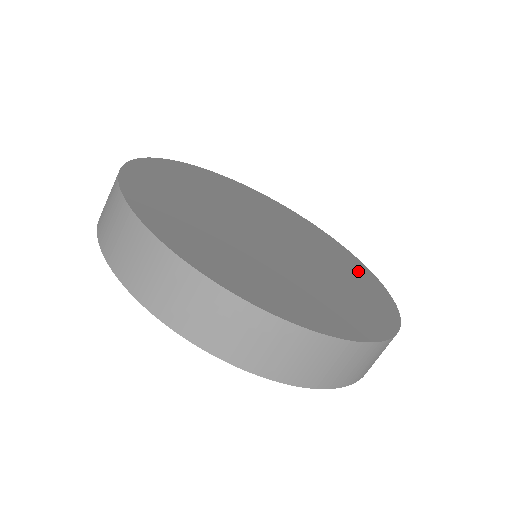
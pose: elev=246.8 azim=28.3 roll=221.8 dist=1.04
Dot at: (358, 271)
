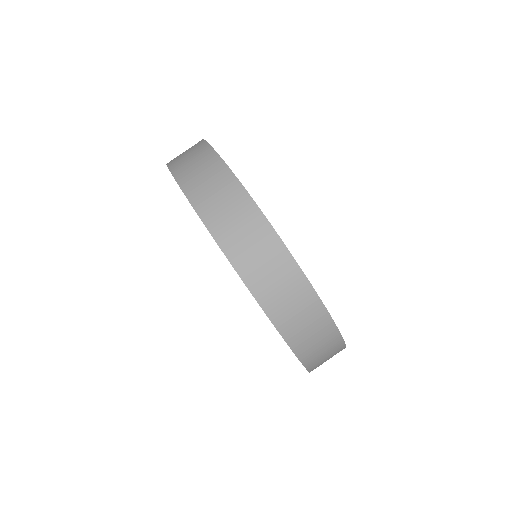
Dot at: occluded
